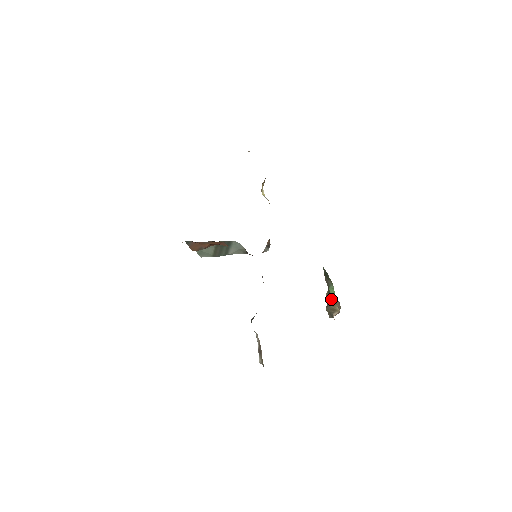
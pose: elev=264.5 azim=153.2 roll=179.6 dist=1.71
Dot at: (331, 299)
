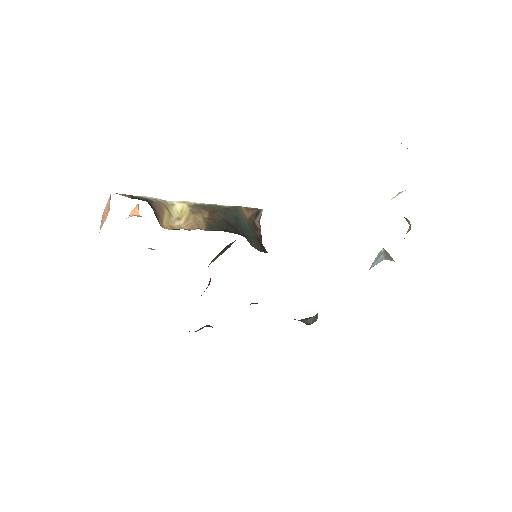
Dot at: occluded
